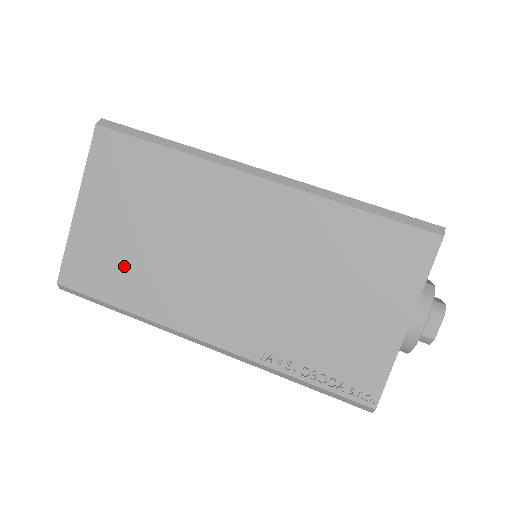
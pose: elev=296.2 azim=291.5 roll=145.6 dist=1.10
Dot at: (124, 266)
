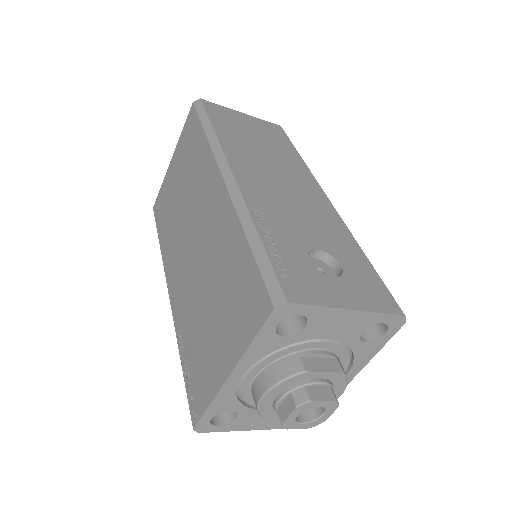
Dot at: (168, 213)
